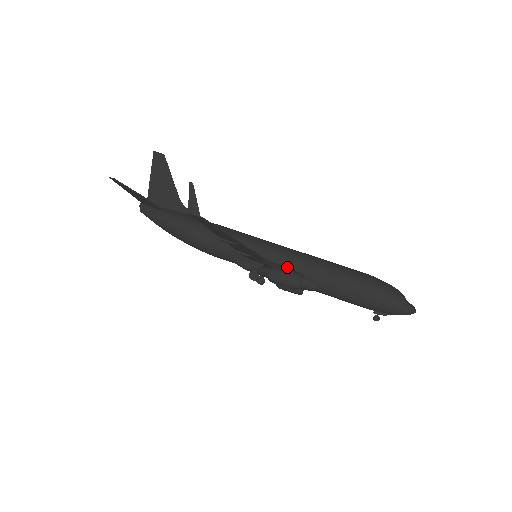
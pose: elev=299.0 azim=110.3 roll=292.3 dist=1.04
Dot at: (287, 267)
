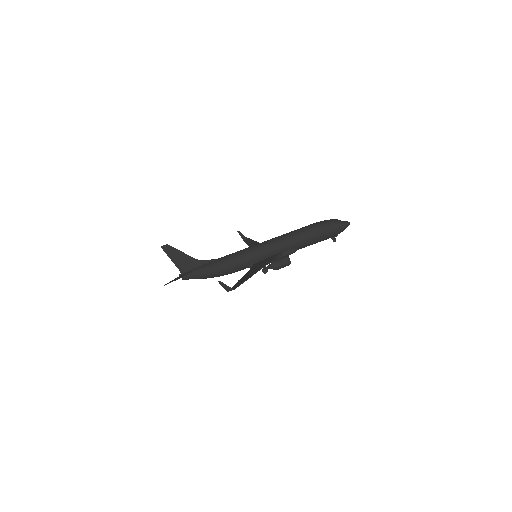
Dot at: (278, 258)
